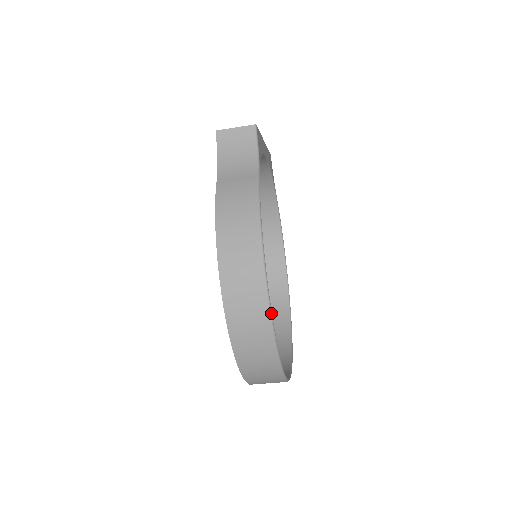
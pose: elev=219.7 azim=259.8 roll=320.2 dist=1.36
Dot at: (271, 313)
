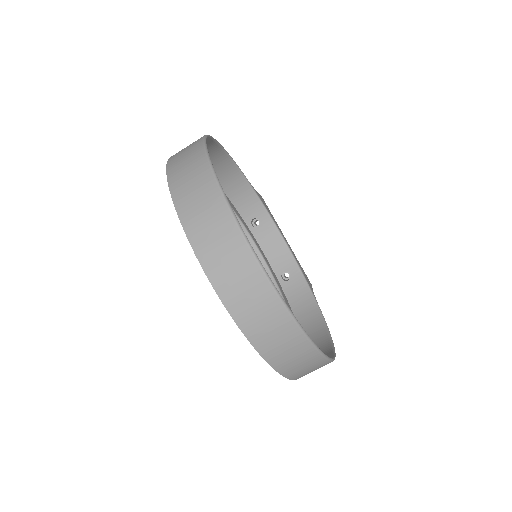
Dot at: (207, 136)
